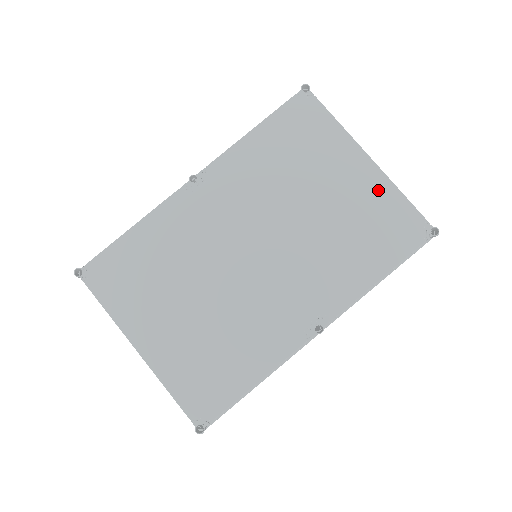
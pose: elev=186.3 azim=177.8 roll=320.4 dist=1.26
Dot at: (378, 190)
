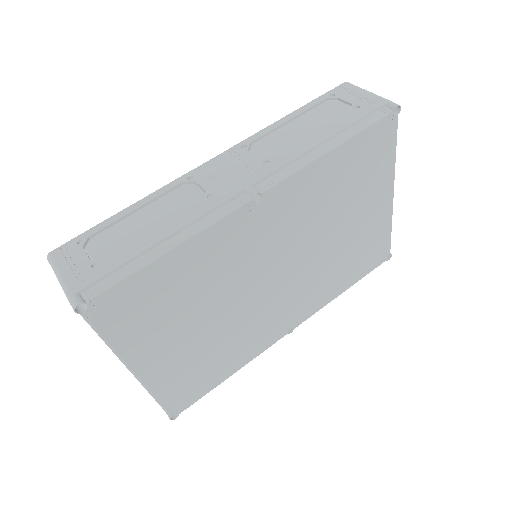
Dot at: (381, 224)
